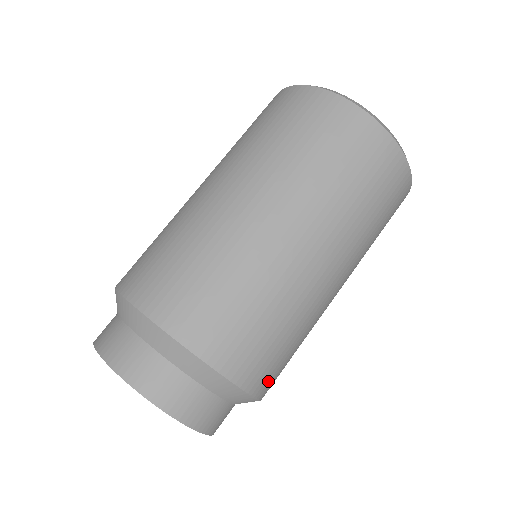
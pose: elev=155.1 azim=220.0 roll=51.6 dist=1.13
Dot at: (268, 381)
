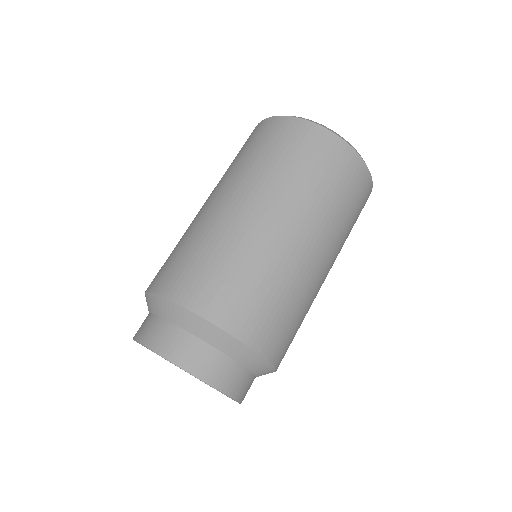
Dot at: (244, 322)
